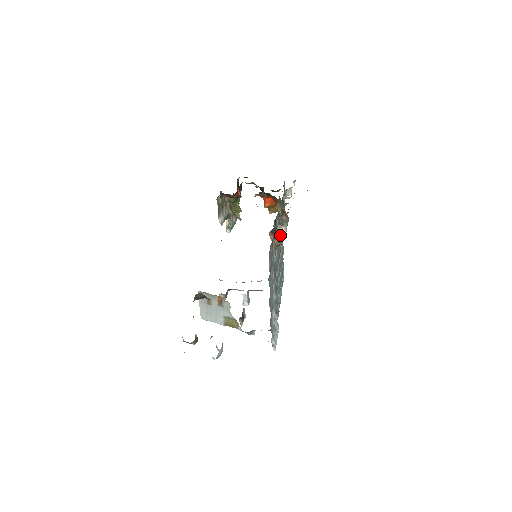
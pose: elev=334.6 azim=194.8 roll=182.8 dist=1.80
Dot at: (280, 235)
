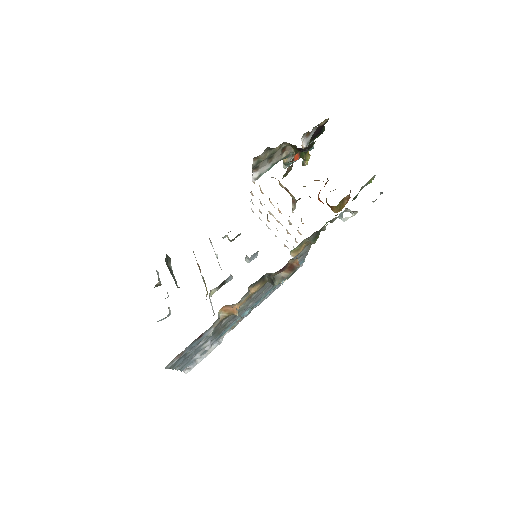
Dot at: occluded
